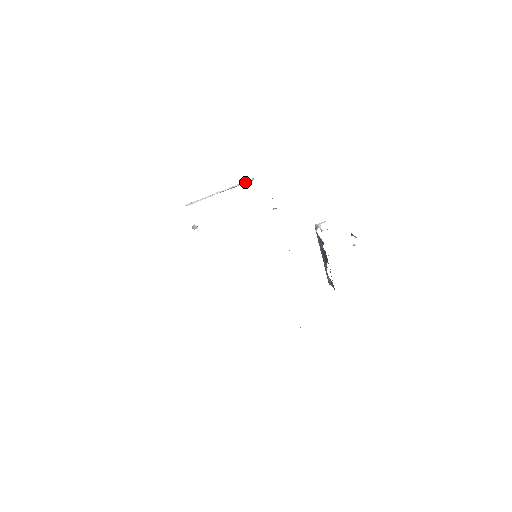
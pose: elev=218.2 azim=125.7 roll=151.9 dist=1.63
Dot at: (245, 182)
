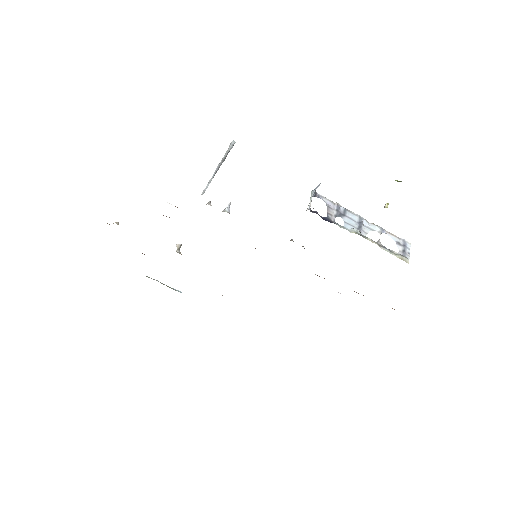
Dot at: (229, 149)
